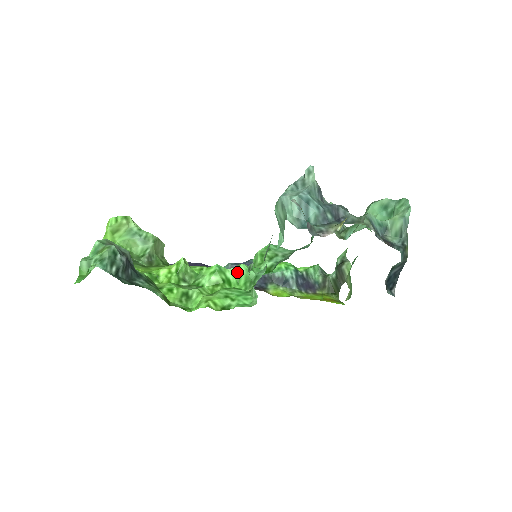
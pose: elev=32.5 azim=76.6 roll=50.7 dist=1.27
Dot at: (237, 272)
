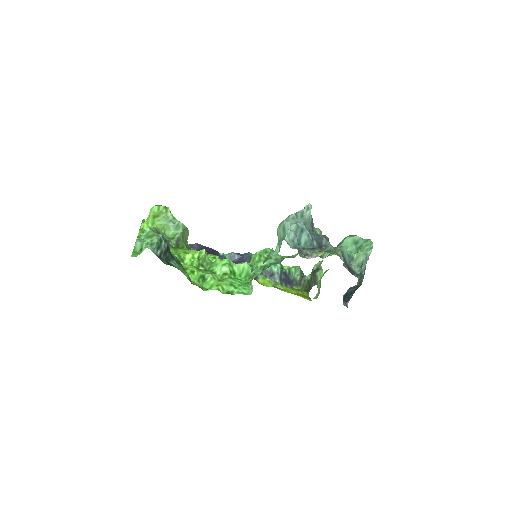
Dot at: (241, 267)
